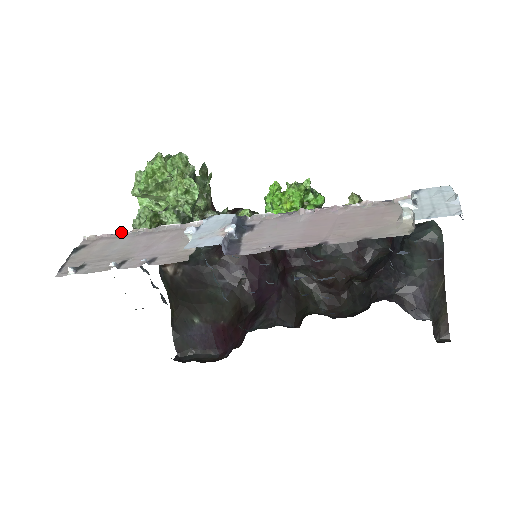
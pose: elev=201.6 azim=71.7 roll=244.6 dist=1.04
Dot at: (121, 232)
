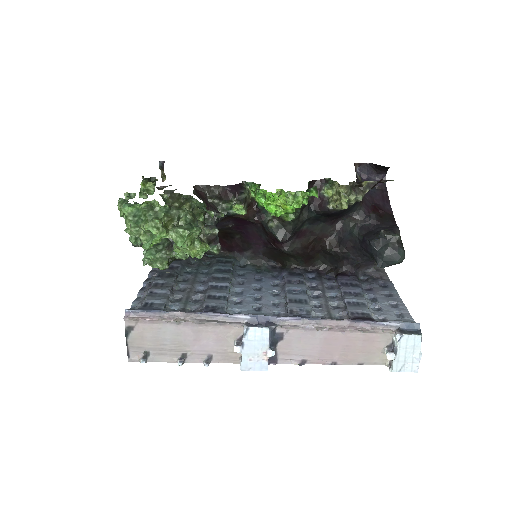
Dot at: (163, 321)
